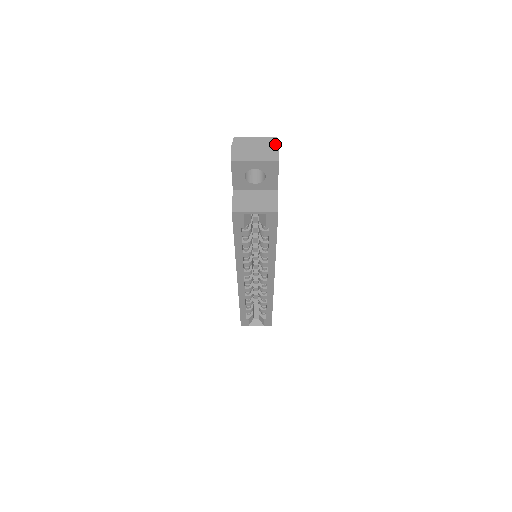
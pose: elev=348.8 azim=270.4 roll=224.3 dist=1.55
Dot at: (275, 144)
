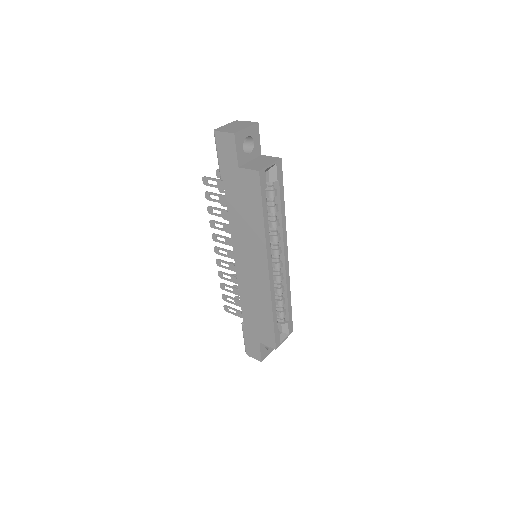
Dot at: (241, 121)
